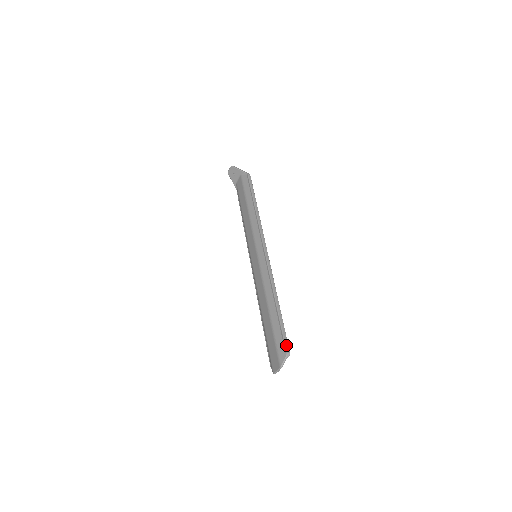
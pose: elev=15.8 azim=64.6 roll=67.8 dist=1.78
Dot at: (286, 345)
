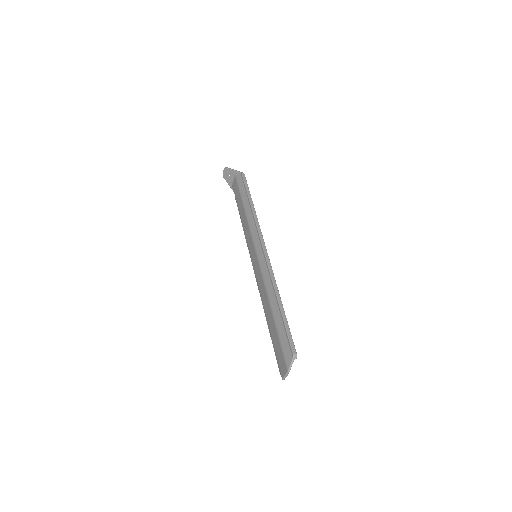
Dot at: (292, 346)
